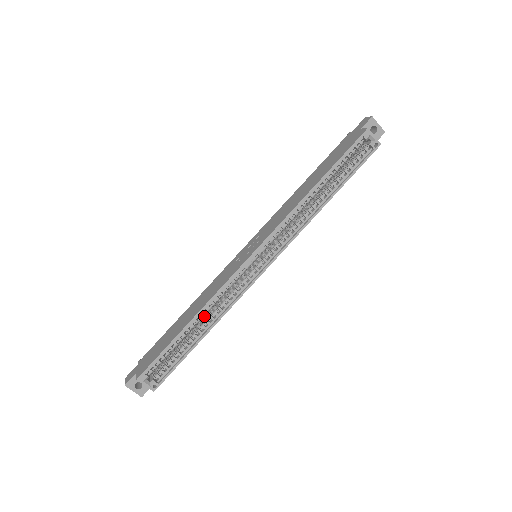
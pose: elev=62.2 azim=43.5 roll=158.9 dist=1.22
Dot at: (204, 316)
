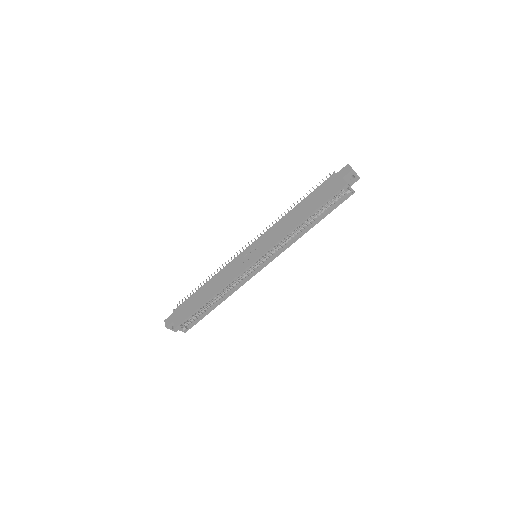
Dot at: occluded
